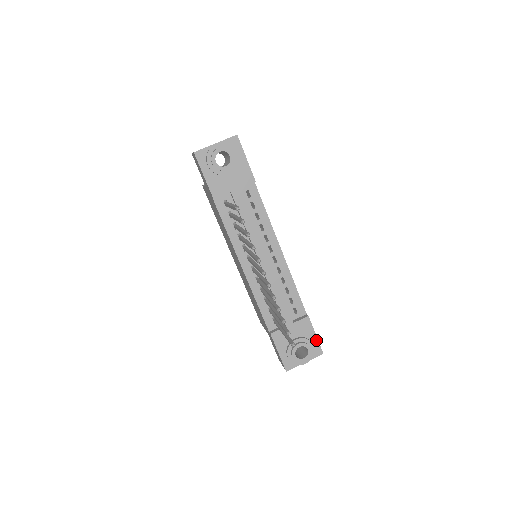
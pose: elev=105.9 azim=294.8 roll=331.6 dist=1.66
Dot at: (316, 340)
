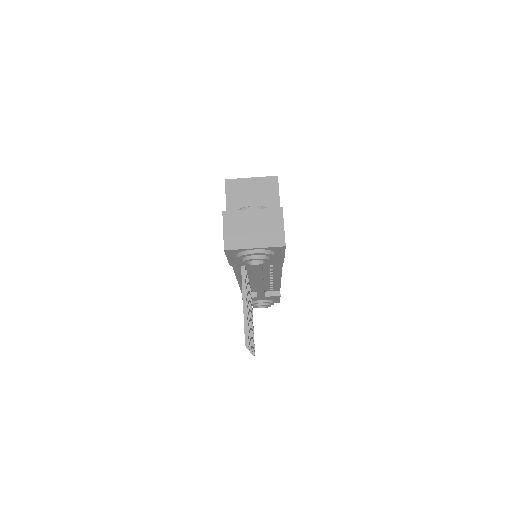
Dot at: (278, 300)
